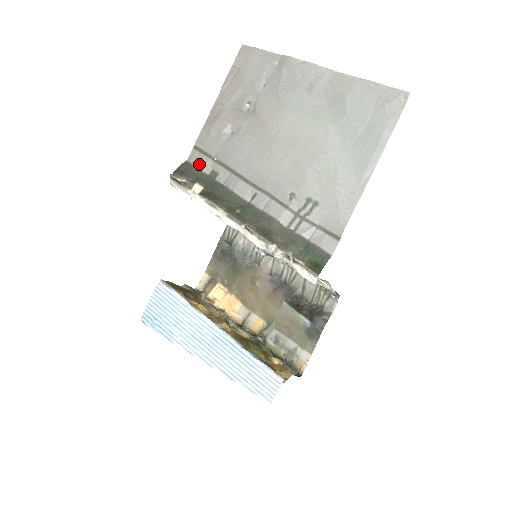
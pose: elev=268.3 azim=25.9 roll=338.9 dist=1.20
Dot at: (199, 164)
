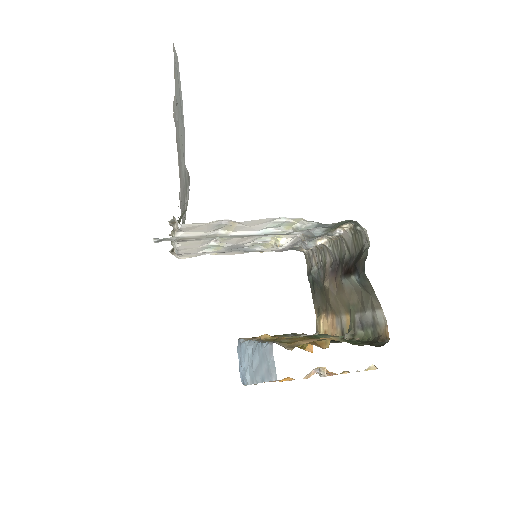
Dot at: occluded
